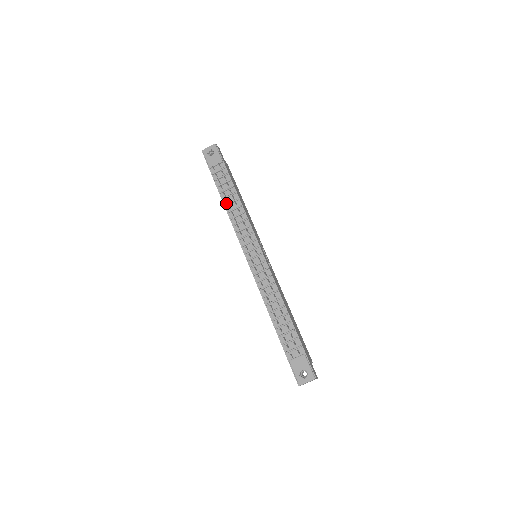
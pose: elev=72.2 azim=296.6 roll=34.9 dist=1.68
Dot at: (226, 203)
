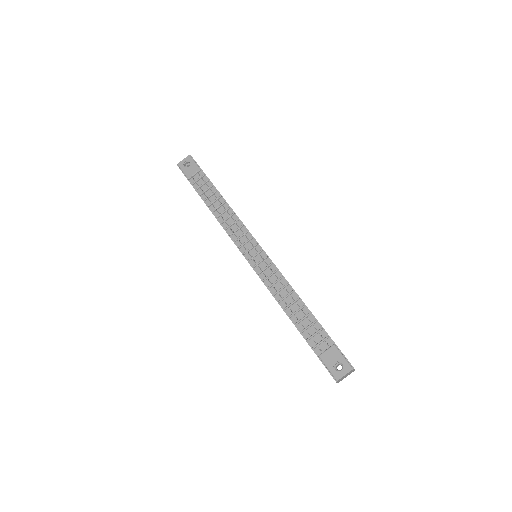
Dot at: (213, 209)
